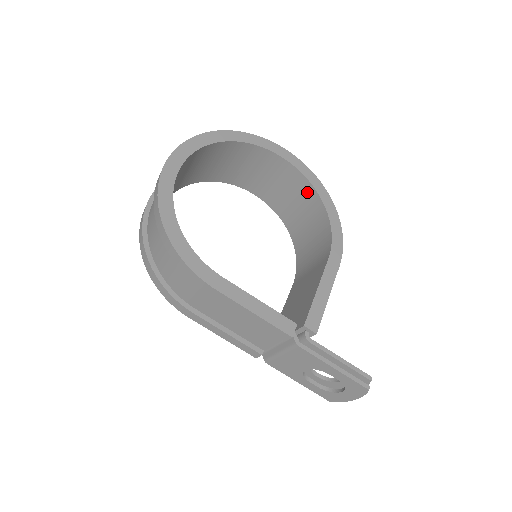
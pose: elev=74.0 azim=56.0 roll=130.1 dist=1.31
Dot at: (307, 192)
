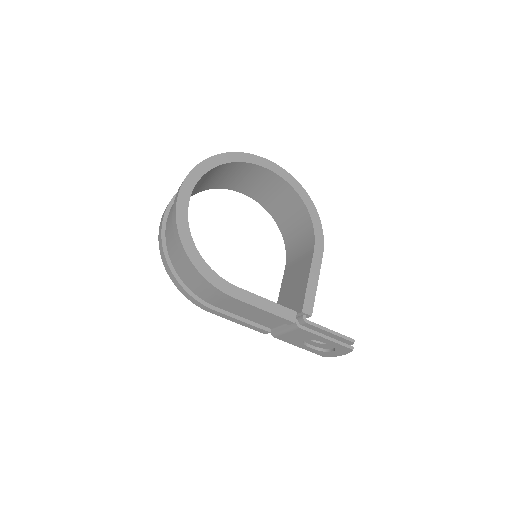
Dot at: (290, 194)
